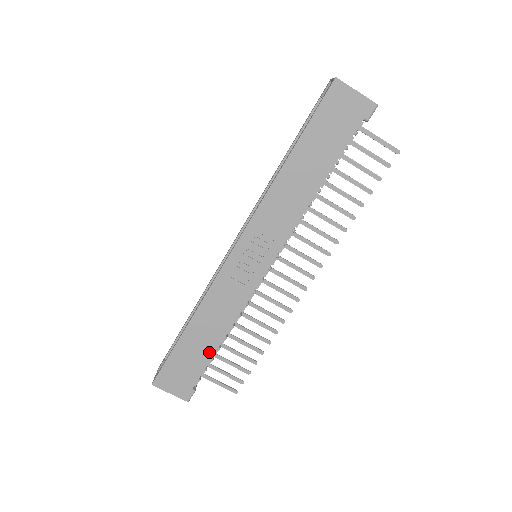
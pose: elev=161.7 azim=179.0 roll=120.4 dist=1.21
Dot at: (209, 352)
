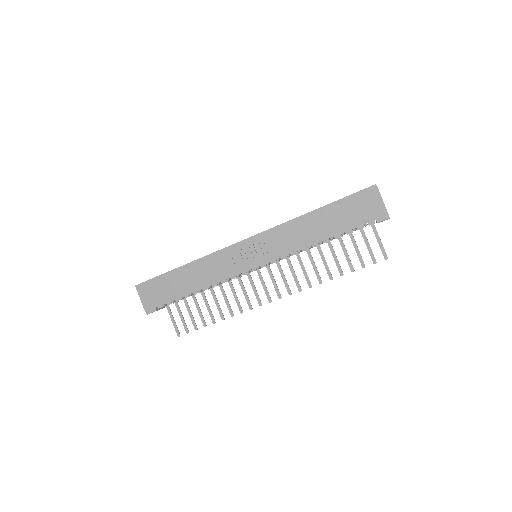
Dot at: (183, 292)
